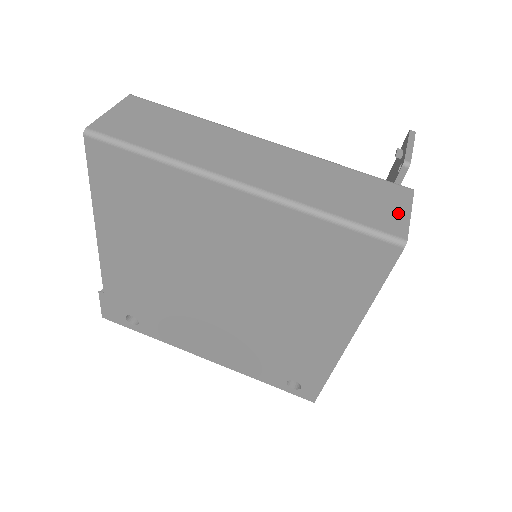
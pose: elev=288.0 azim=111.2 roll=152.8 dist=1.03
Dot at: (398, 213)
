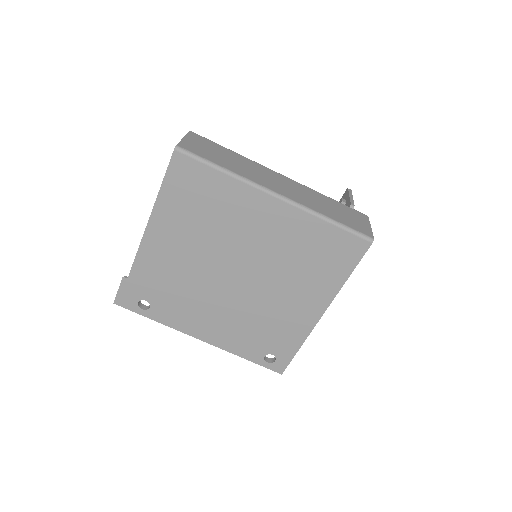
Dot at: (365, 225)
